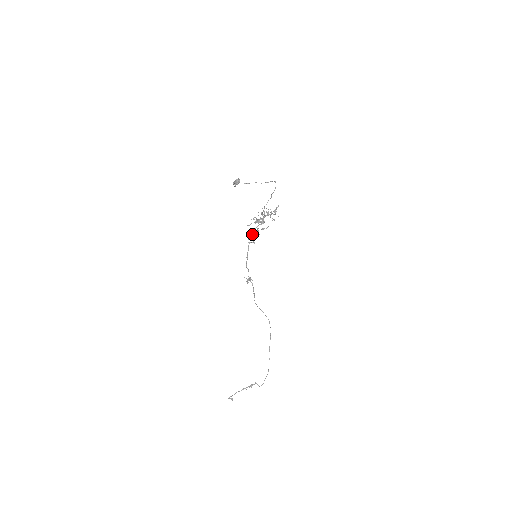
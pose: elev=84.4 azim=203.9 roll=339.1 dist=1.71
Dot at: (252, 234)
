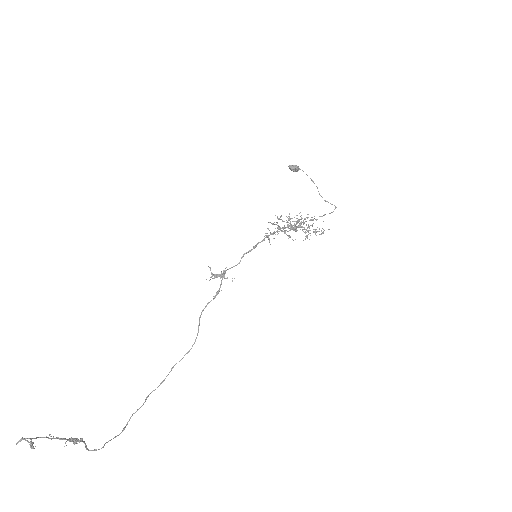
Dot at: (279, 229)
